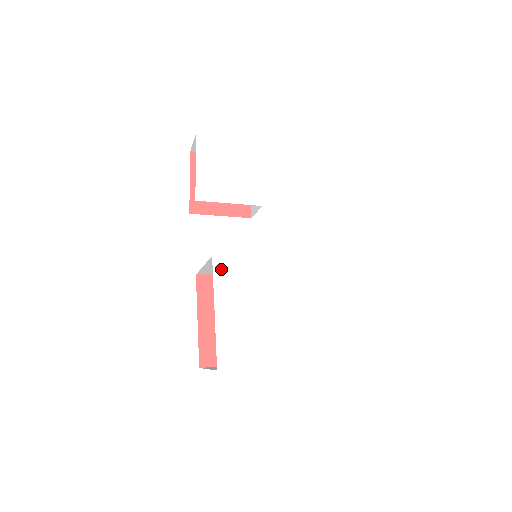
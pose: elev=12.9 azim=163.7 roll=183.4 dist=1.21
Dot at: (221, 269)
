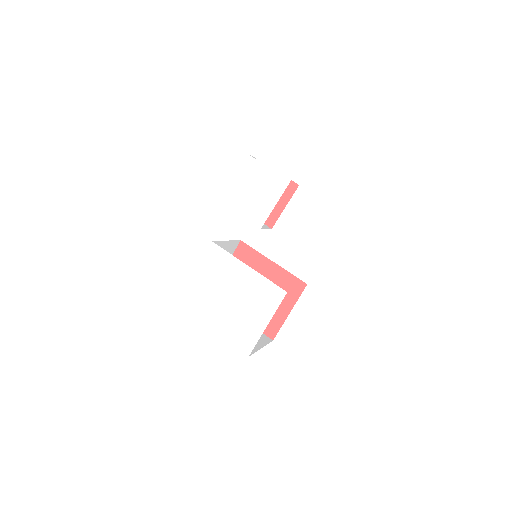
Dot at: (212, 252)
